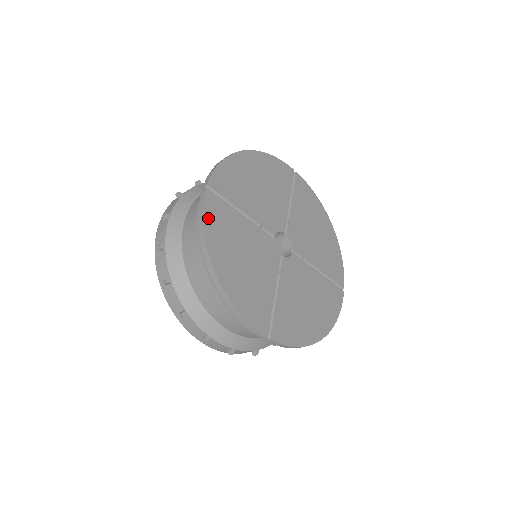
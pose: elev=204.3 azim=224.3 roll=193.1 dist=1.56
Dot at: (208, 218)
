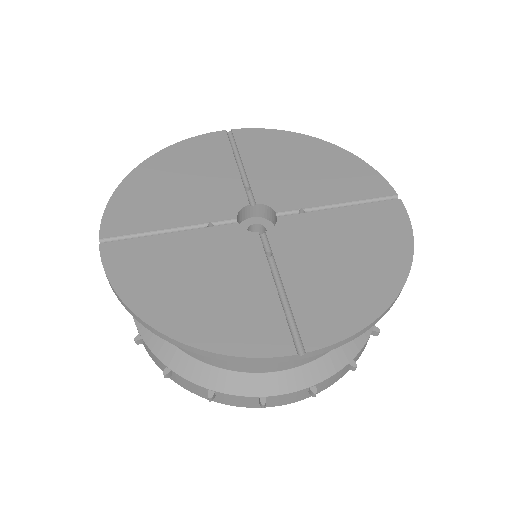
Dot at: (117, 274)
